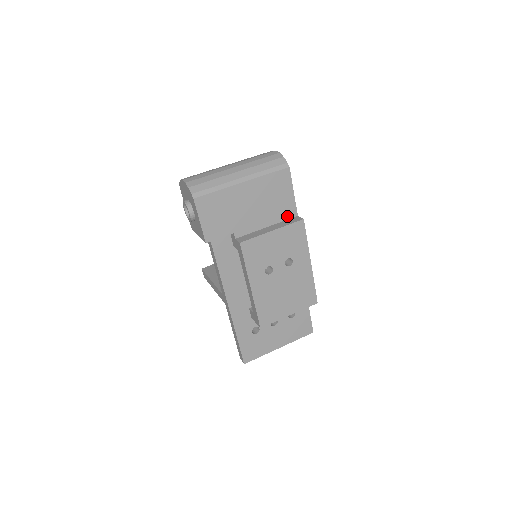
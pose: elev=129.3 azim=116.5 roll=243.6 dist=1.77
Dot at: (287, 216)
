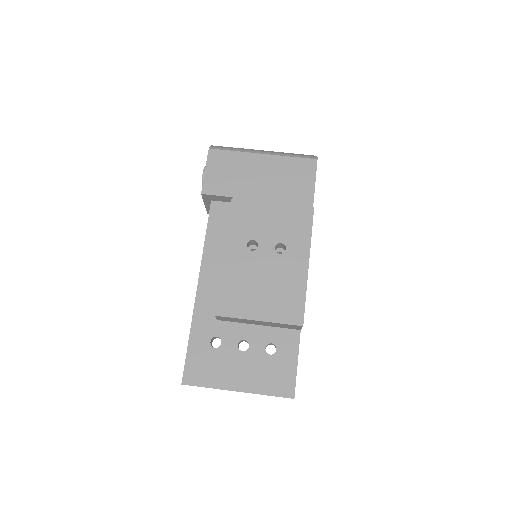
Dot at: occluded
